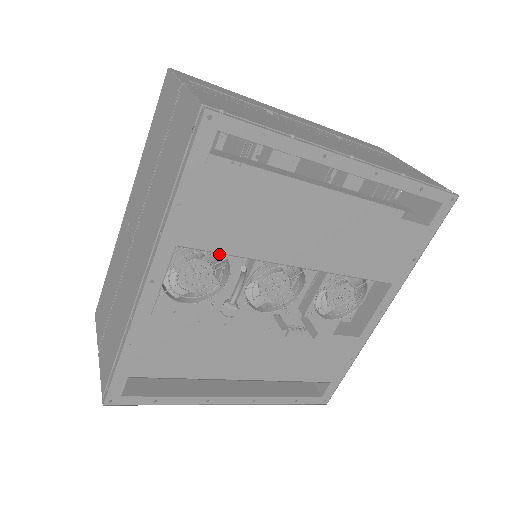
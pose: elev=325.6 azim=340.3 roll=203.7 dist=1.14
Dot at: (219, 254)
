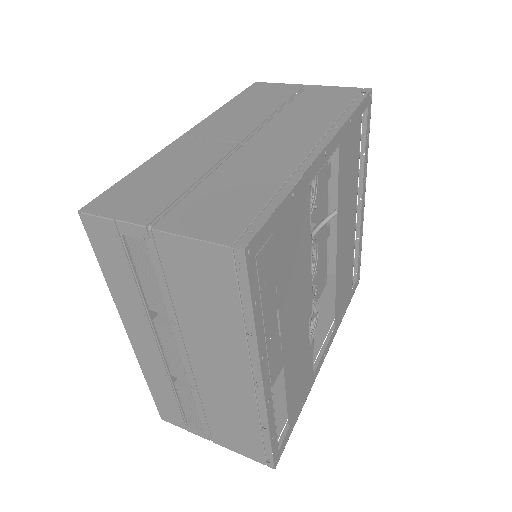
Dot at: occluded
